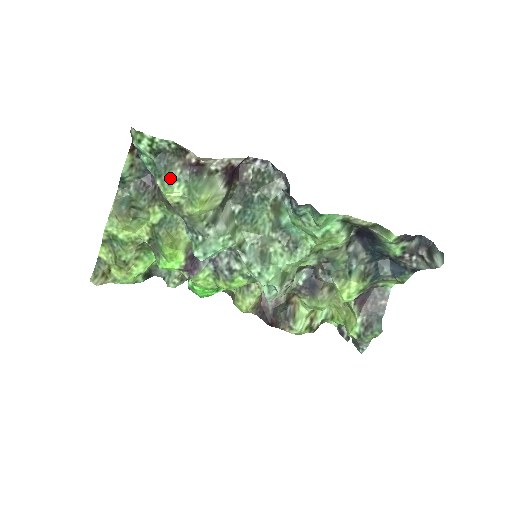
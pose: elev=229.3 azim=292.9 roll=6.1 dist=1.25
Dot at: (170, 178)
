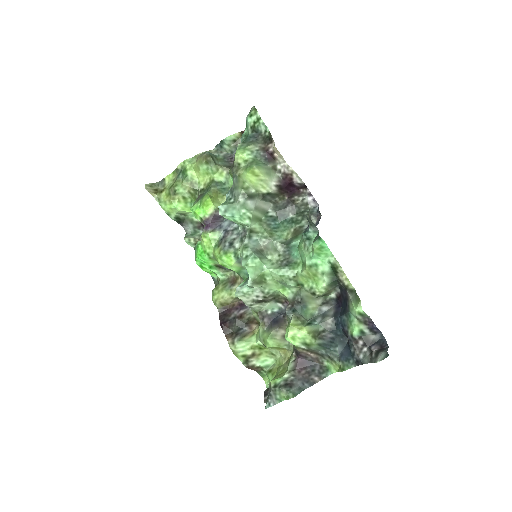
Dot at: (248, 146)
